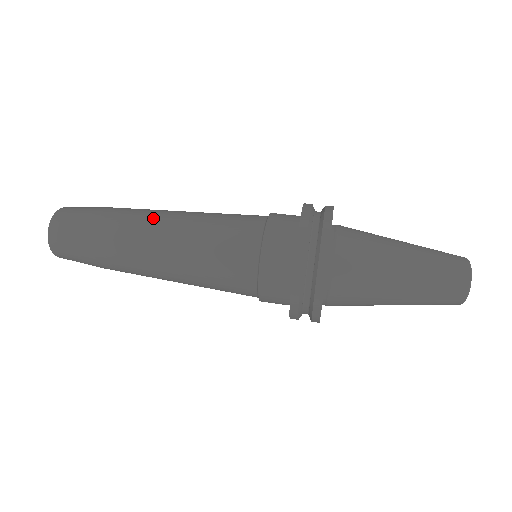
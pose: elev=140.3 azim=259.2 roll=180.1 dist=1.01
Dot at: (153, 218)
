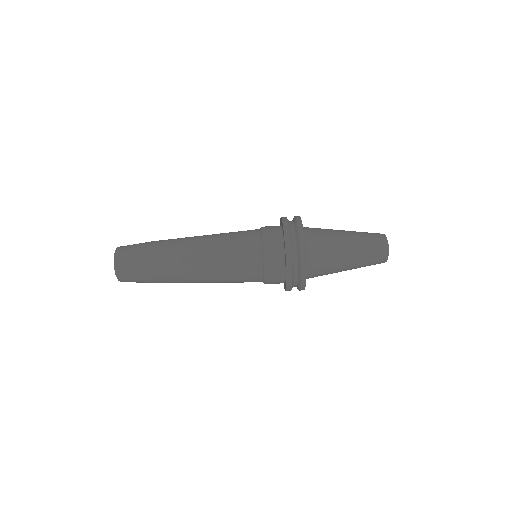
Dot at: (189, 280)
